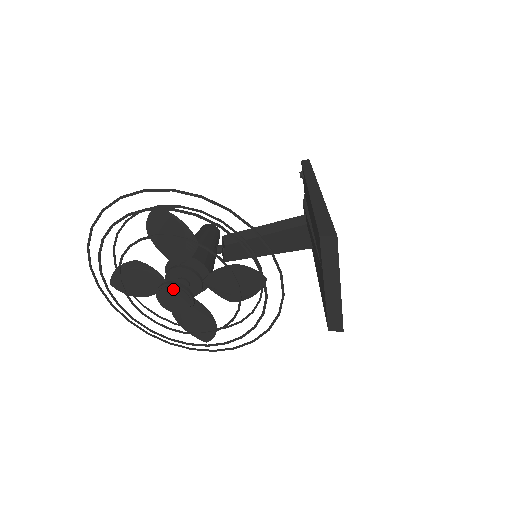
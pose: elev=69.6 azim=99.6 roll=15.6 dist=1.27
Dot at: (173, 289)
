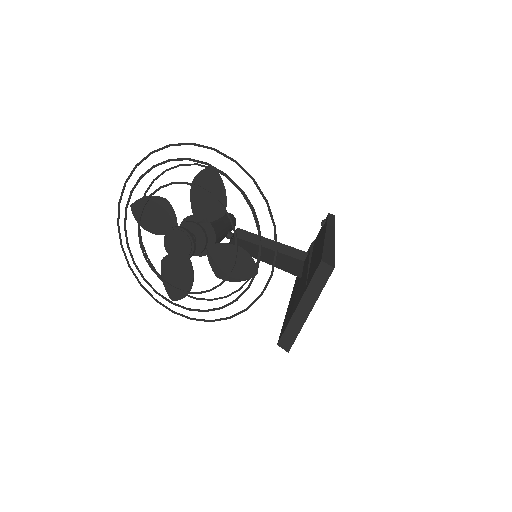
Dot at: (184, 235)
